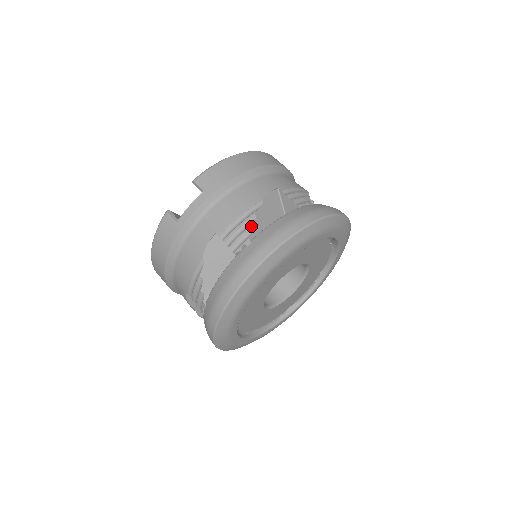
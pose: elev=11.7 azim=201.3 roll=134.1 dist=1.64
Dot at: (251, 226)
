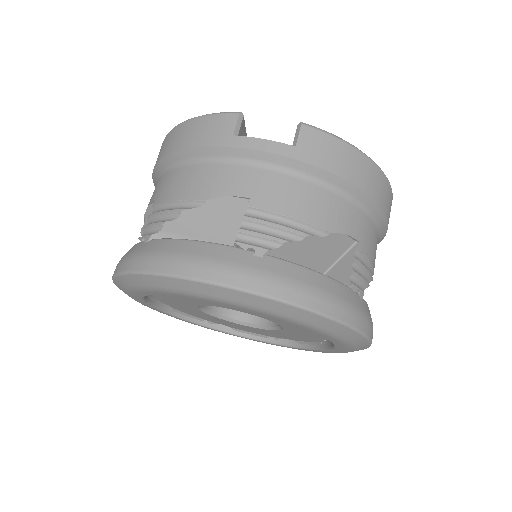
Dot at: (286, 242)
